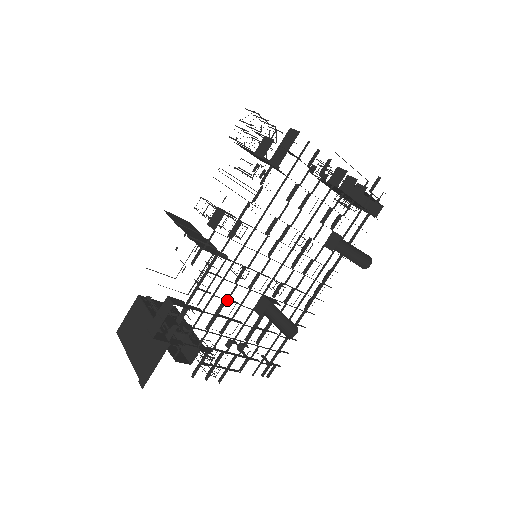
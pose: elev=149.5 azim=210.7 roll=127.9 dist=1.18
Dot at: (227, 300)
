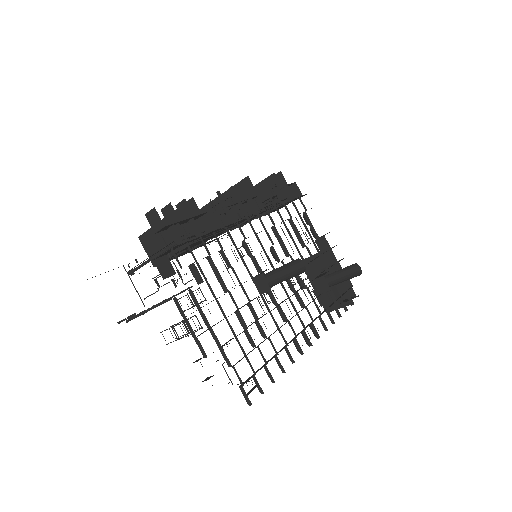
Dot at: (234, 244)
